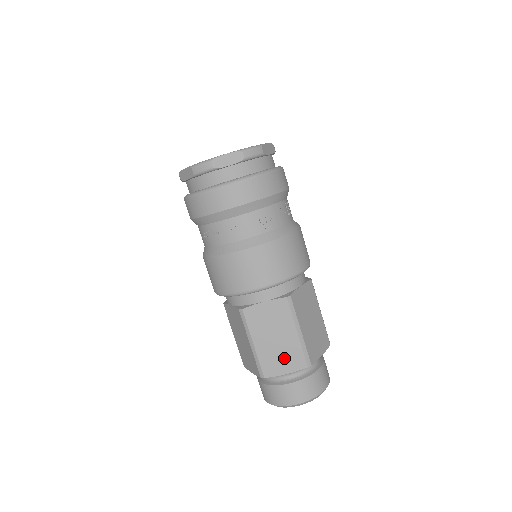
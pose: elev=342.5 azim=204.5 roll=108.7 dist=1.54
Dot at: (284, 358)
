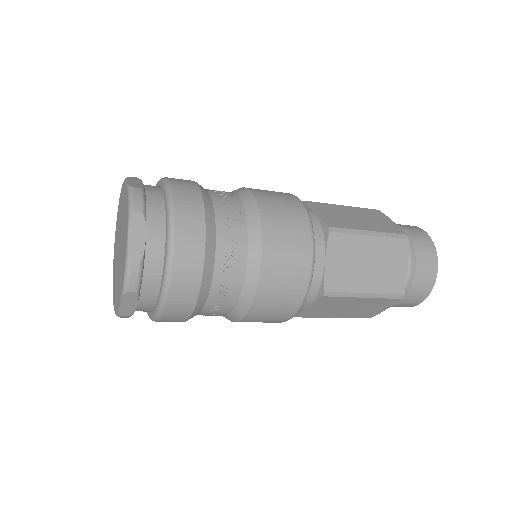
Dot at: (391, 263)
